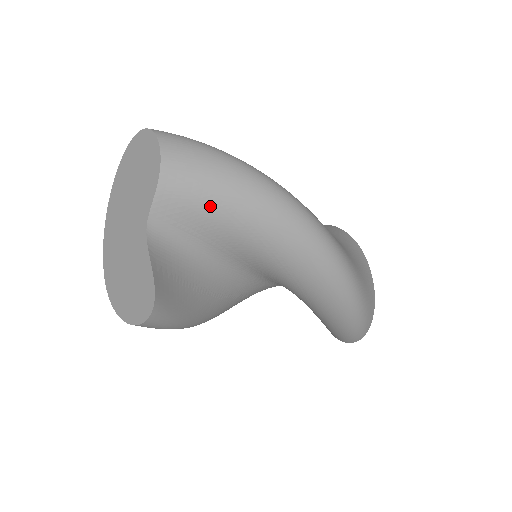
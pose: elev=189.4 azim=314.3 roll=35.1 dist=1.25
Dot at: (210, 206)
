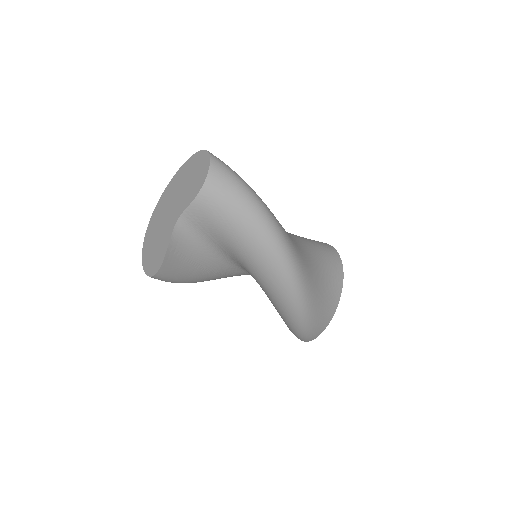
Dot at: (223, 226)
